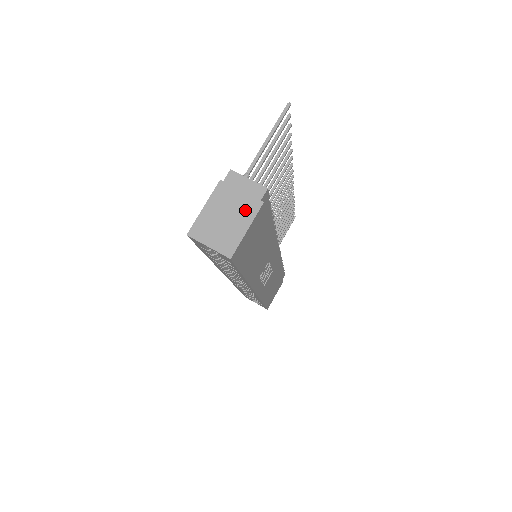
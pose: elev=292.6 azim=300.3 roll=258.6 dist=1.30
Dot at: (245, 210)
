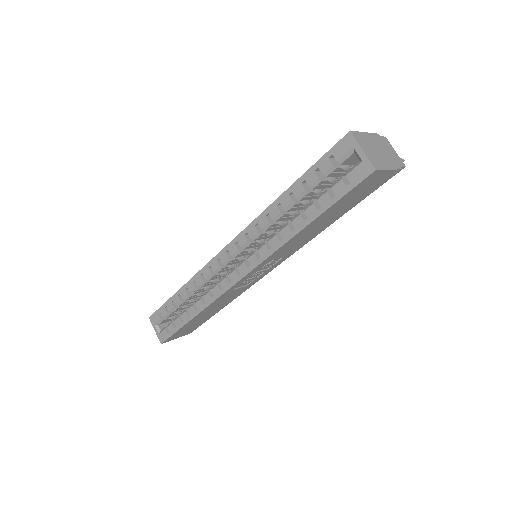
Dot at: (390, 160)
